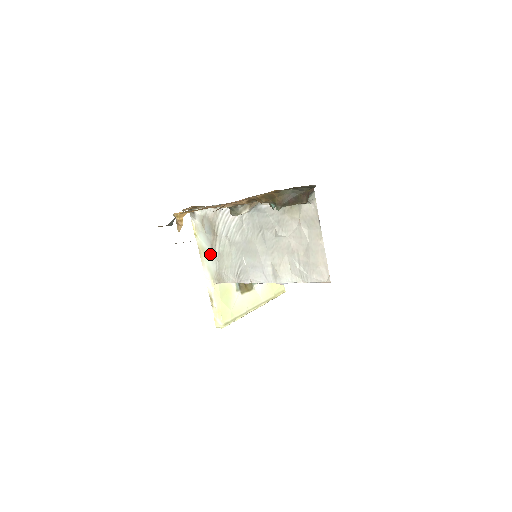
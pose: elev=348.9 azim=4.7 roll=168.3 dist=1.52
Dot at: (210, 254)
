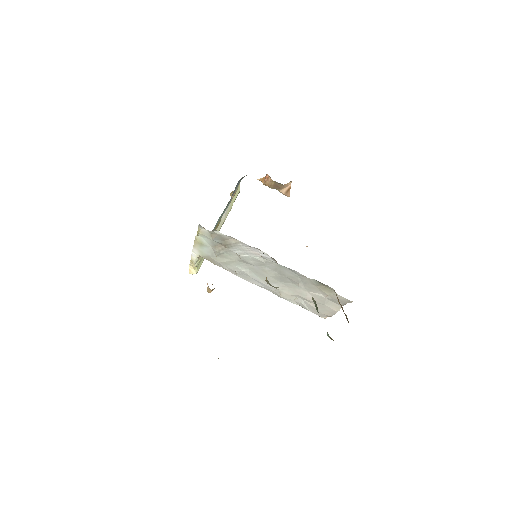
Dot at: (208, 248)
